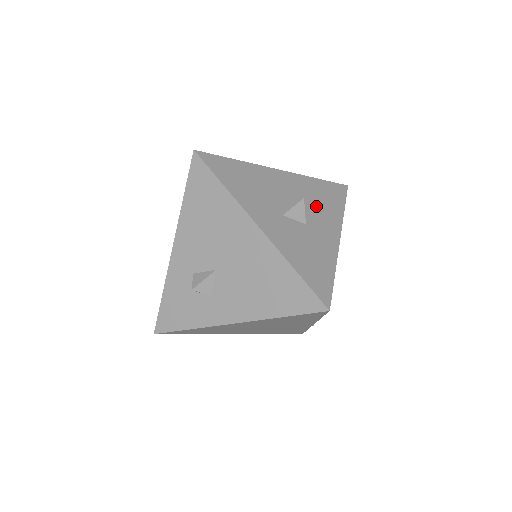
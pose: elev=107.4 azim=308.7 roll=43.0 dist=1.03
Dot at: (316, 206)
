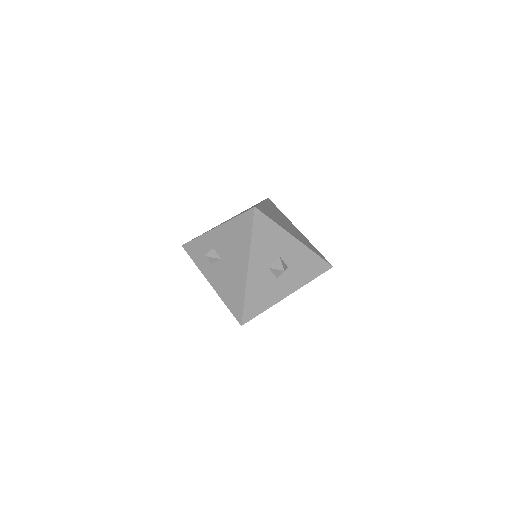
Dot at: (296, 271)
